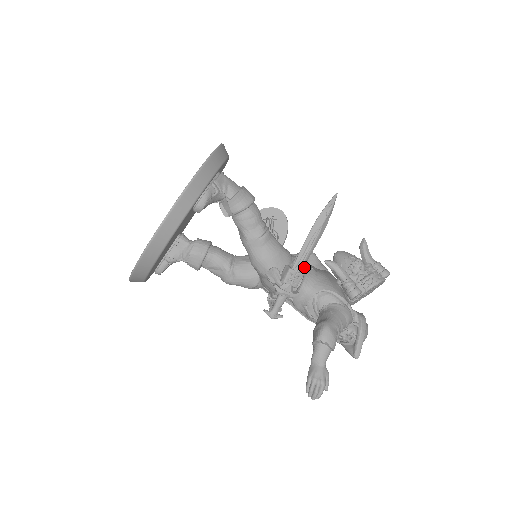
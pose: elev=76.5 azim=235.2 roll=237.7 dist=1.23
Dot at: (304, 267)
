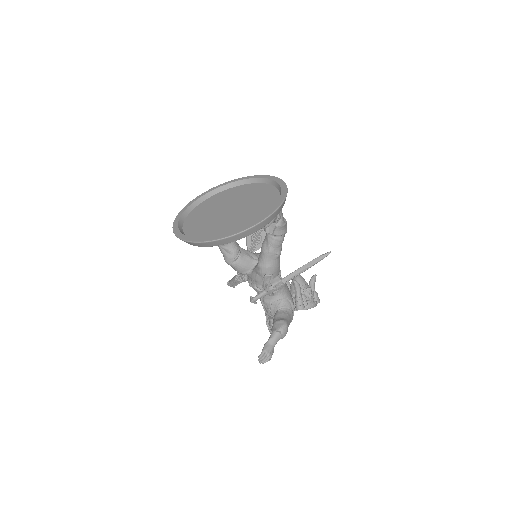
Dot at: occluded
